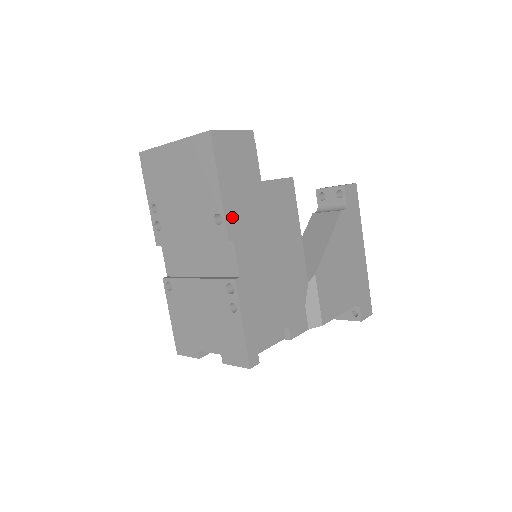
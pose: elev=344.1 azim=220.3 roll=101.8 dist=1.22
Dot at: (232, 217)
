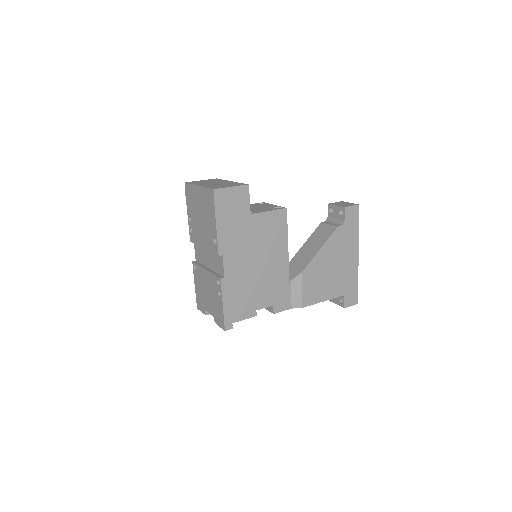
Dot at: (223, 241)
